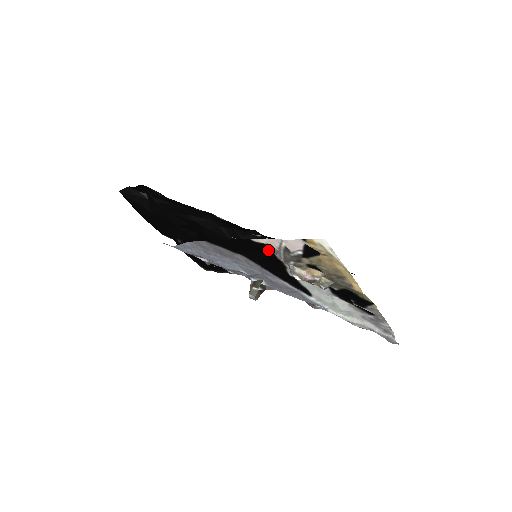
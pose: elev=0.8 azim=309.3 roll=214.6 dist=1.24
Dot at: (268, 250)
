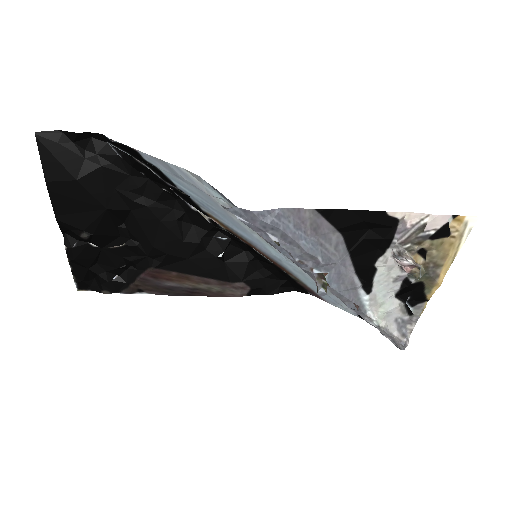
Dot at: (391, 228)
